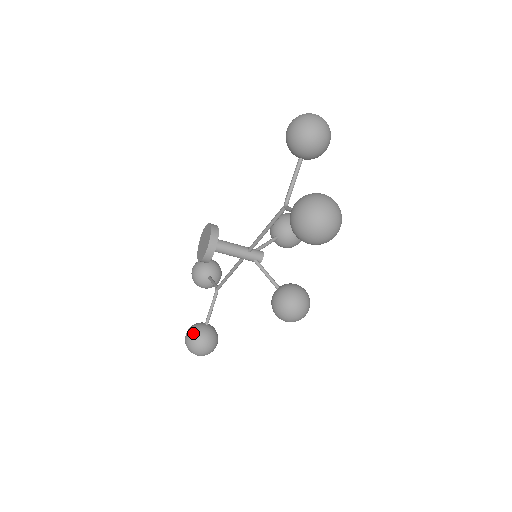
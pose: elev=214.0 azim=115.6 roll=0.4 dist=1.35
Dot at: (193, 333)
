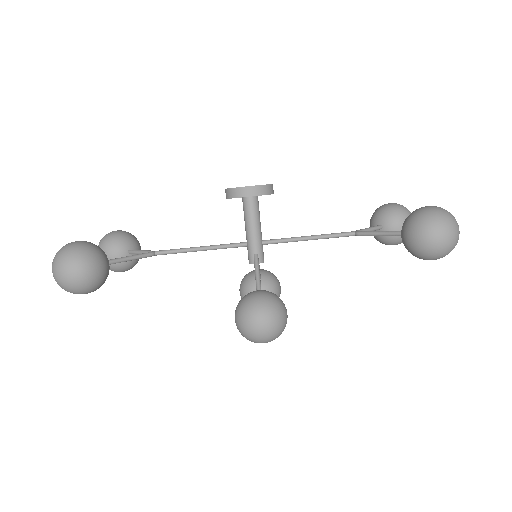
Dot at: (96, 245)
